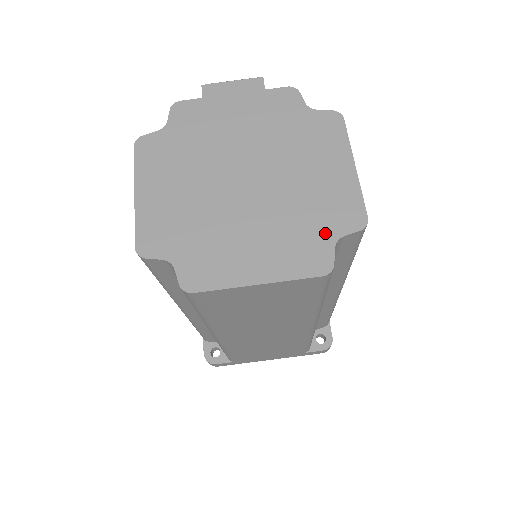
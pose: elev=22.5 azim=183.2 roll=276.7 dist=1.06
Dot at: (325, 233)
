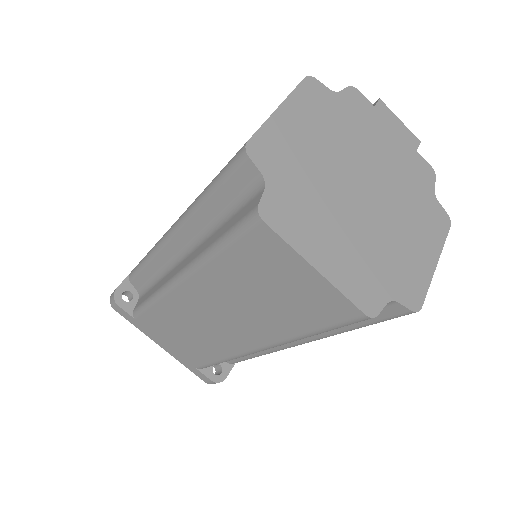
Dot at: (388, 286)
